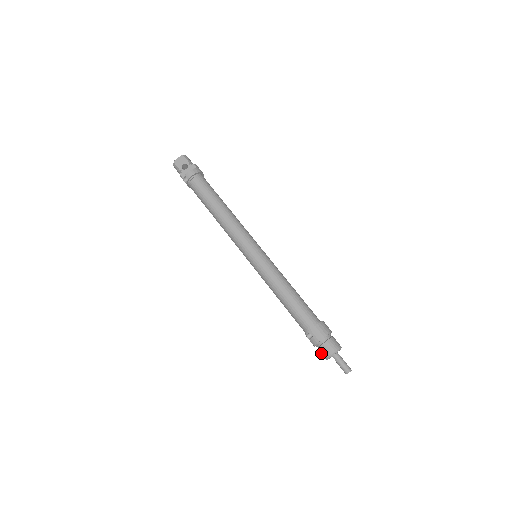
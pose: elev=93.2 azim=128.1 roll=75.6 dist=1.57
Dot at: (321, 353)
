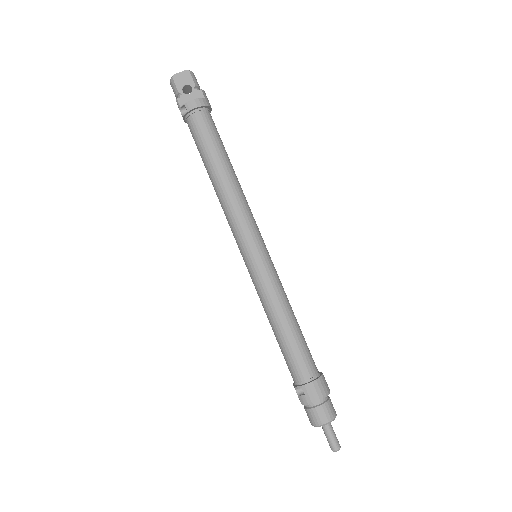
Dot at: (308, 416)
